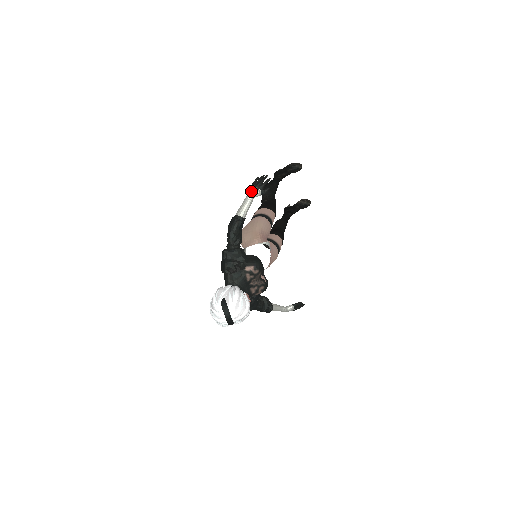
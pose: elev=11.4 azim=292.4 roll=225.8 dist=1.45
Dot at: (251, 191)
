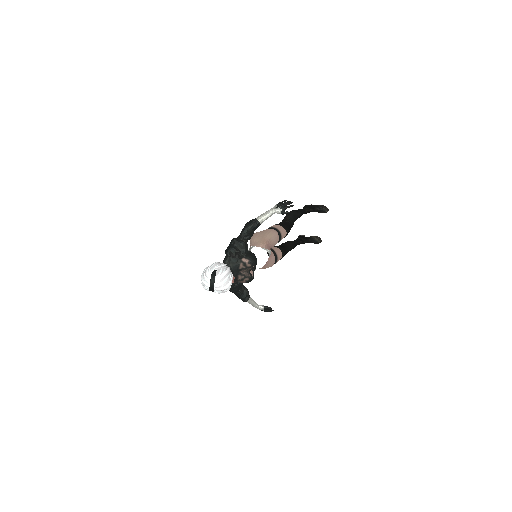
Dot at: (275, 207)
